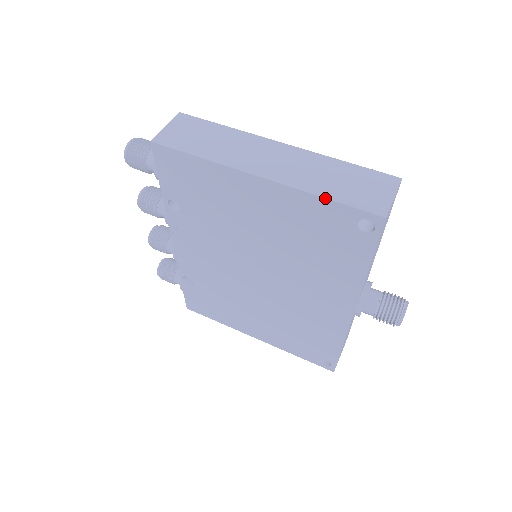
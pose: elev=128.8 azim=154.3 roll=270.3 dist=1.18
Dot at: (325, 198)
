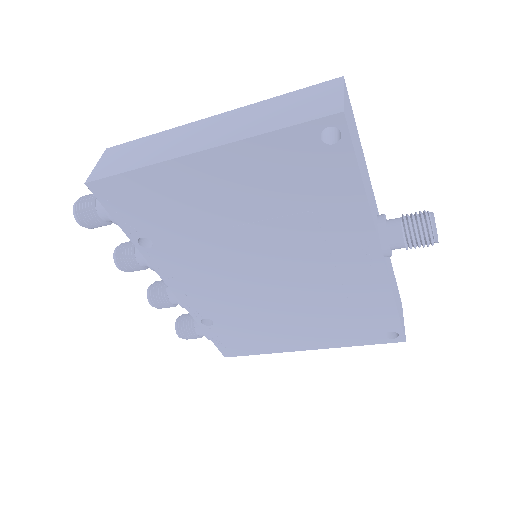
Dot at: (273, 131)
